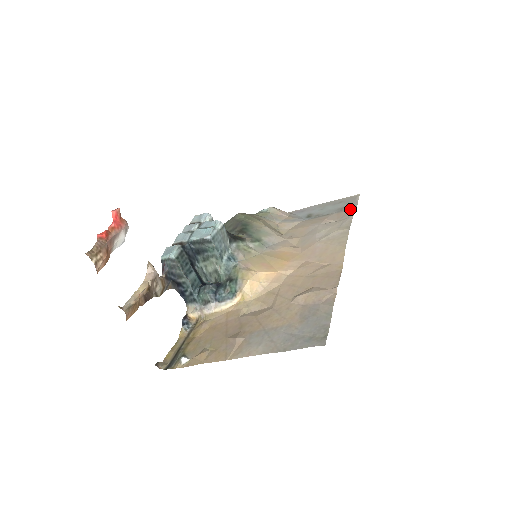
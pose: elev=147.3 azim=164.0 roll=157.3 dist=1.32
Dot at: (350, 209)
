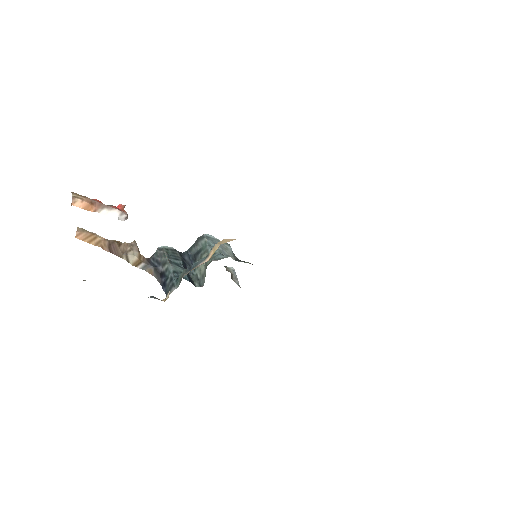
Dot at: occluded
